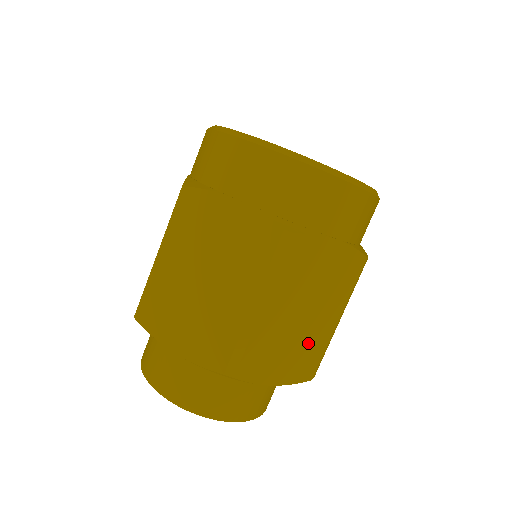
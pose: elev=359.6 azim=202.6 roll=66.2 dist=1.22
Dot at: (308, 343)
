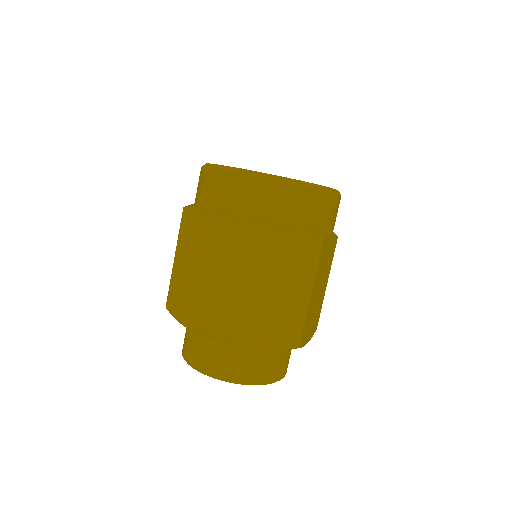
Dot at: (319, 306)
